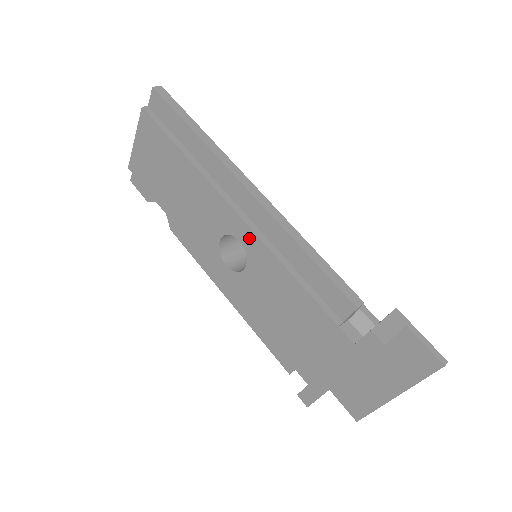
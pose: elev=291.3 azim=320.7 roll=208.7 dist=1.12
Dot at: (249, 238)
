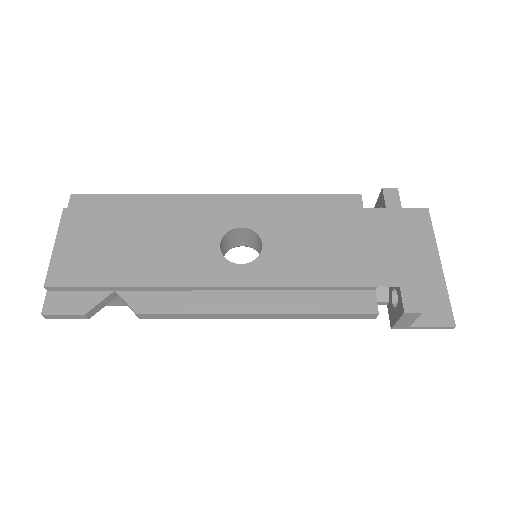
Dot at: (249, 216)
